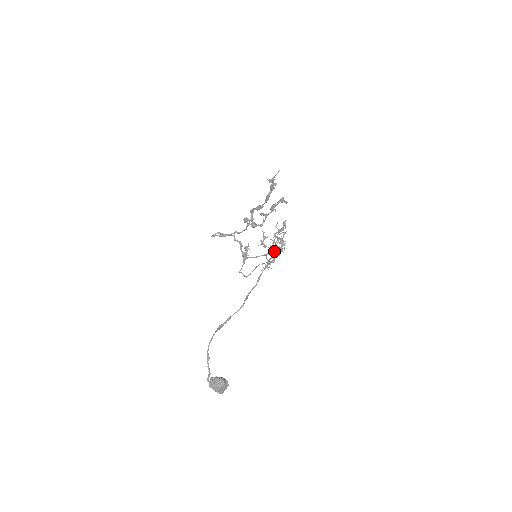
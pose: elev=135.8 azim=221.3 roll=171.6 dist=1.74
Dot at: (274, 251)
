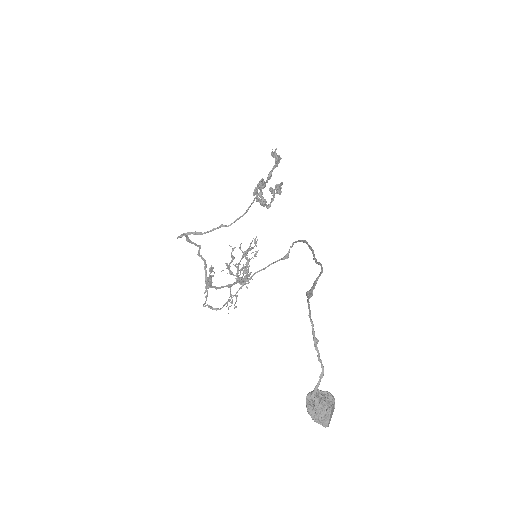
Dot at: (239, 282)
